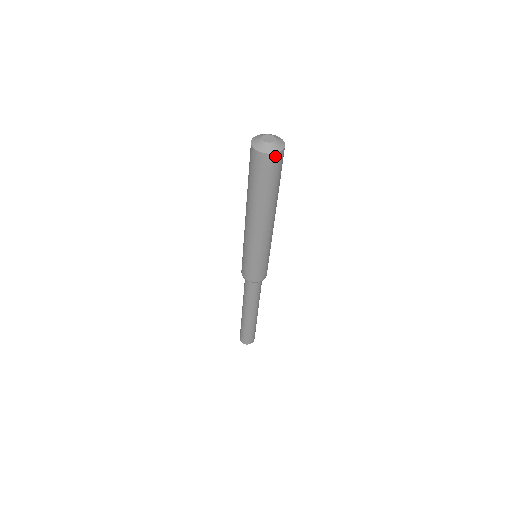
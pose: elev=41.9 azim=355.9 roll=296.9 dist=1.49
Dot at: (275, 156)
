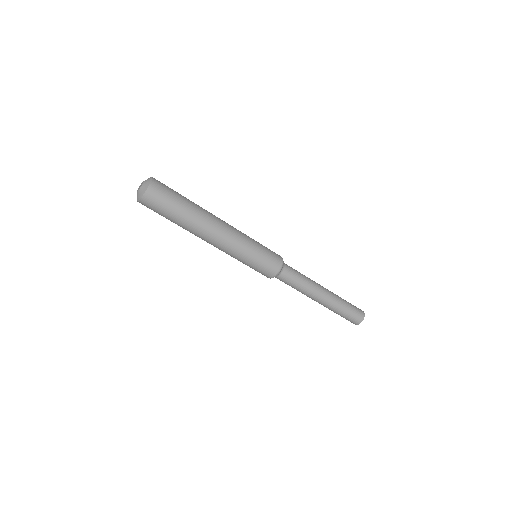
Dot at: (151, 189)
